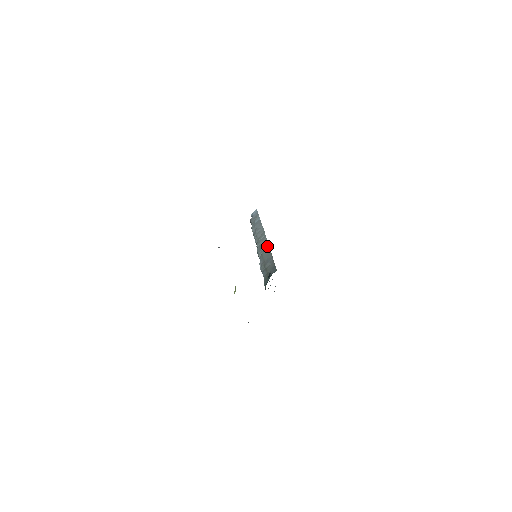
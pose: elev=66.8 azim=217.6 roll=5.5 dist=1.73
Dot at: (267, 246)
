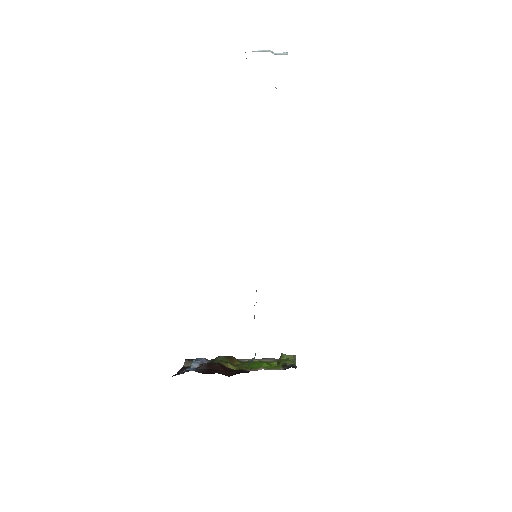
Dot at: occluded
